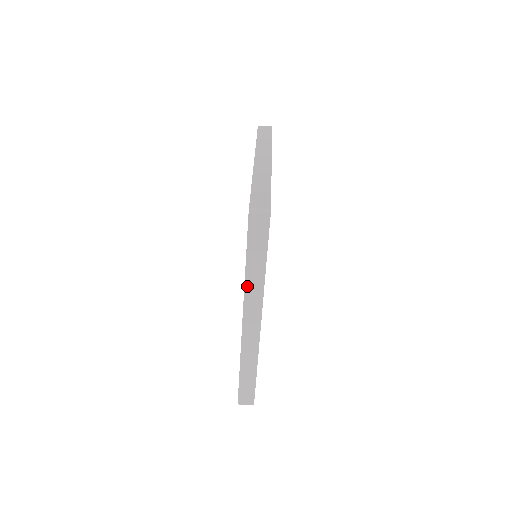
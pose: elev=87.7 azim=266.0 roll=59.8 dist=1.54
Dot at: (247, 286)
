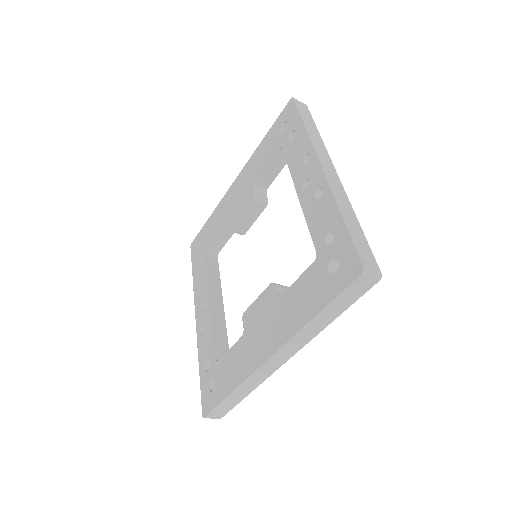
Dot at: occluded
